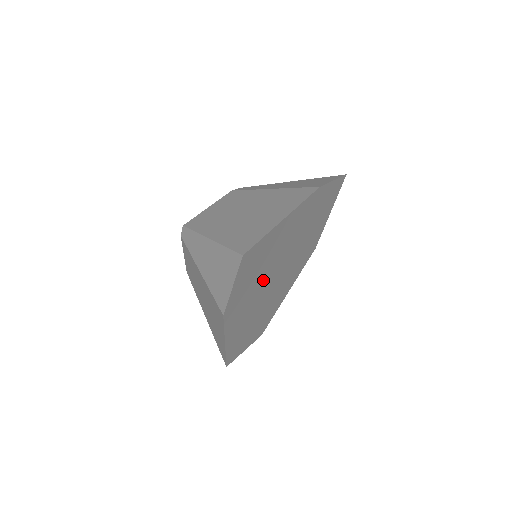
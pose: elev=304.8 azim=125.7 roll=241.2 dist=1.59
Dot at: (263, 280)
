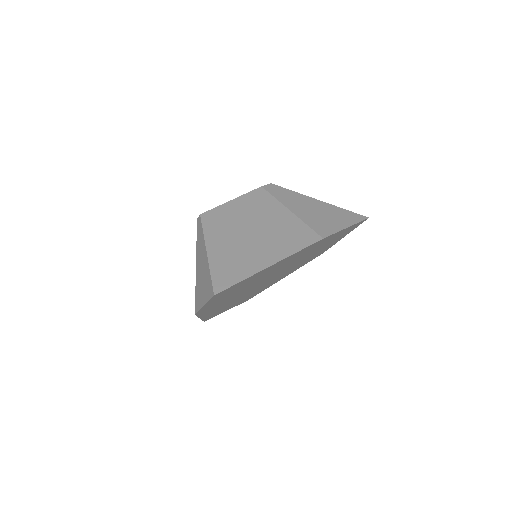
Dot at: (245, 289)
